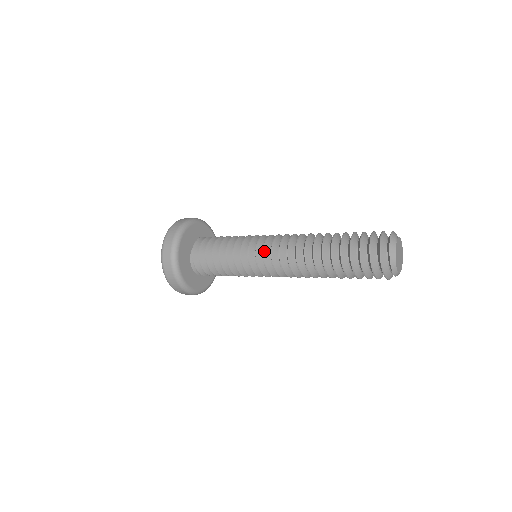
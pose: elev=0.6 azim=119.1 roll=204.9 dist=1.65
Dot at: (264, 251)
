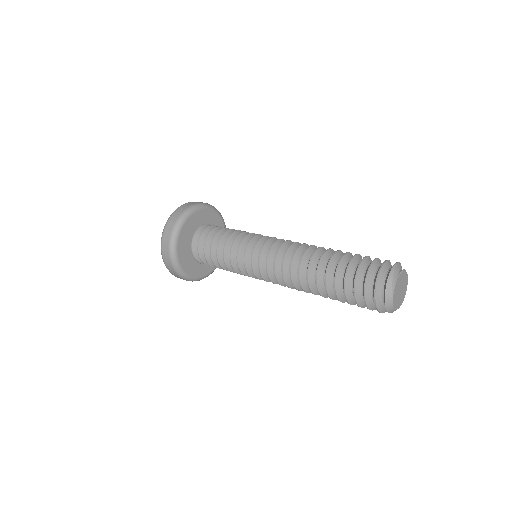
Dot at: (262, 277)
